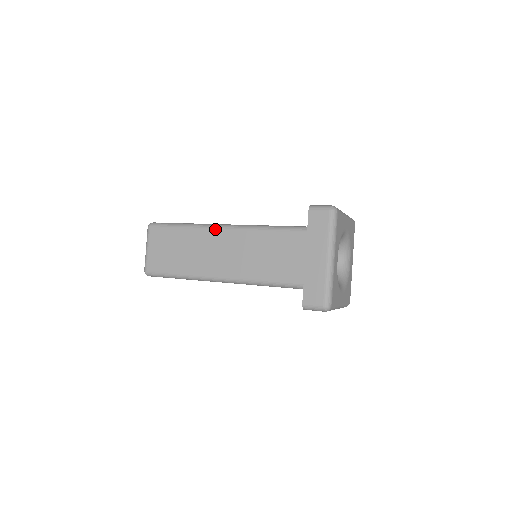
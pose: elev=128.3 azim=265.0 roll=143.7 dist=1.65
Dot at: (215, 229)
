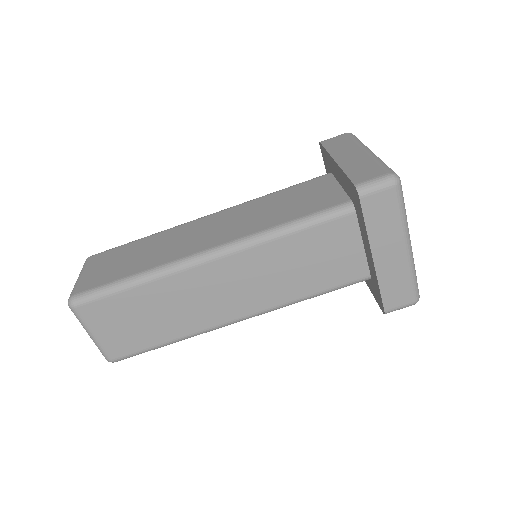
Dot at: (193, 220)
